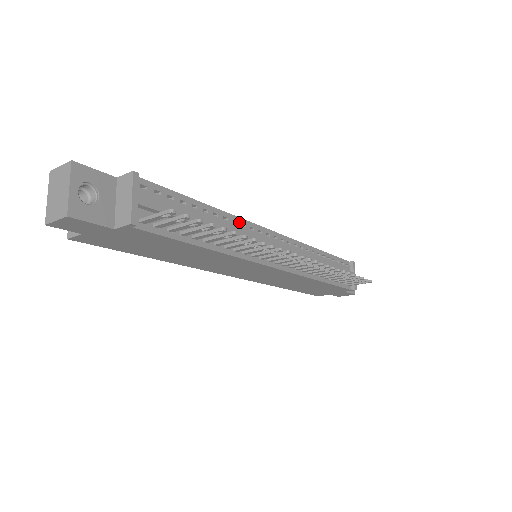
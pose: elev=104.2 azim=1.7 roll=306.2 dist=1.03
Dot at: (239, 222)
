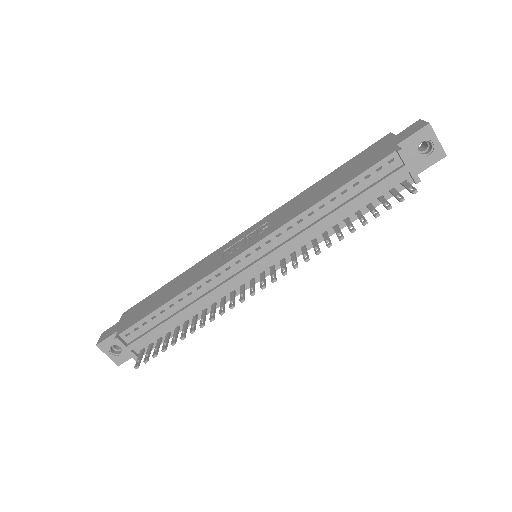
Dot at: (203, 283)
